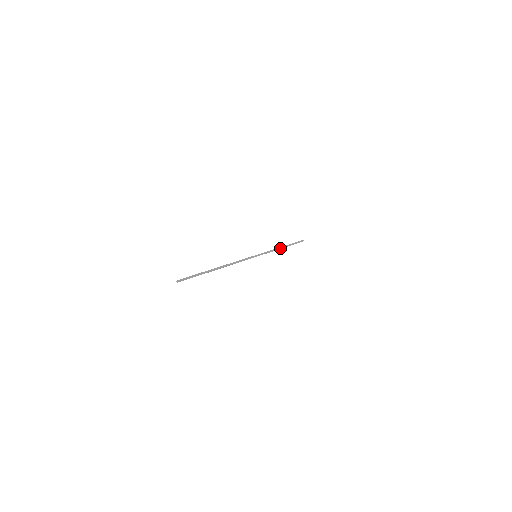
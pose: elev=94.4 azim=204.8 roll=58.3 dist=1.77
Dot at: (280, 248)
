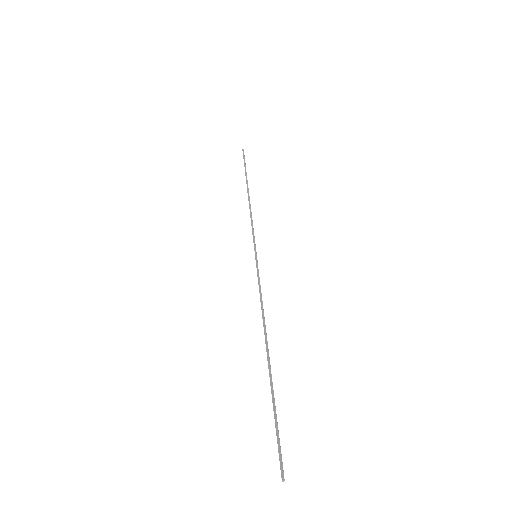
Dot at: occluded
